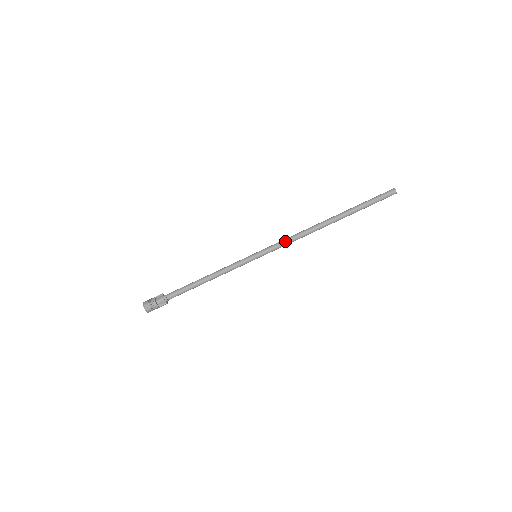
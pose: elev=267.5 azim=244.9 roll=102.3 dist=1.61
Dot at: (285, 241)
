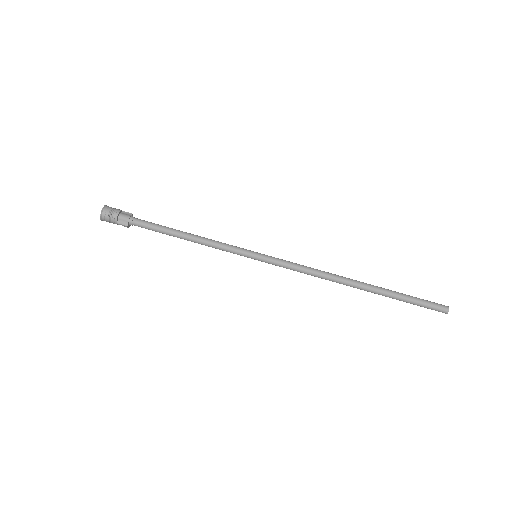
Dot at: (298, 265)
